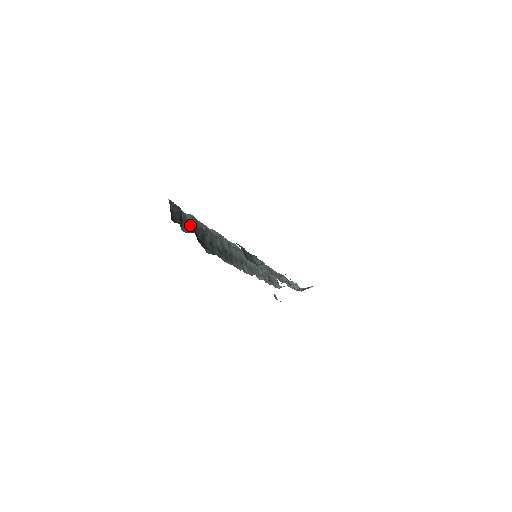
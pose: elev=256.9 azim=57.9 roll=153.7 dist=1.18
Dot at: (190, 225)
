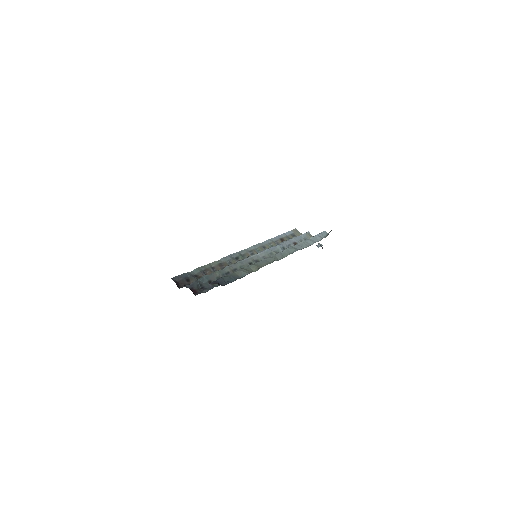
Dot at: (198, 275)
